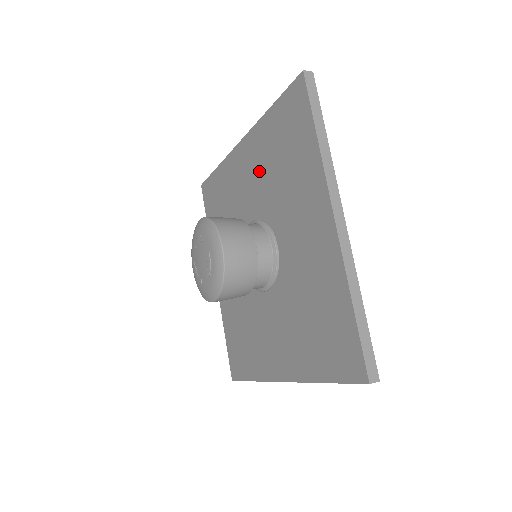
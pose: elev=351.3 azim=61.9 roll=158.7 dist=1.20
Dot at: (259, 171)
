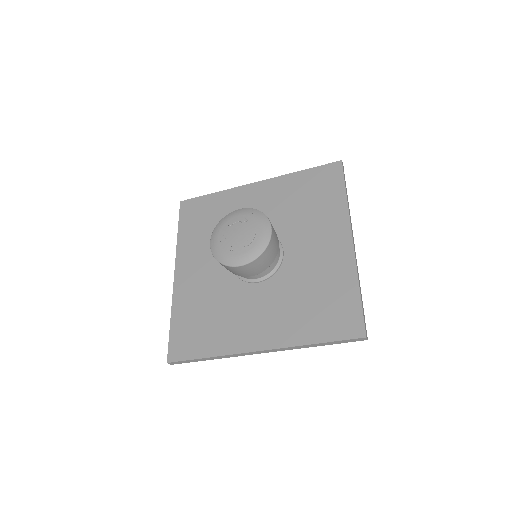
Dot at: (275, 203)
